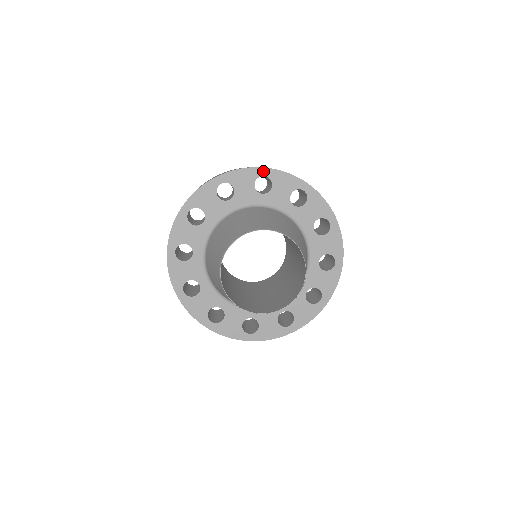
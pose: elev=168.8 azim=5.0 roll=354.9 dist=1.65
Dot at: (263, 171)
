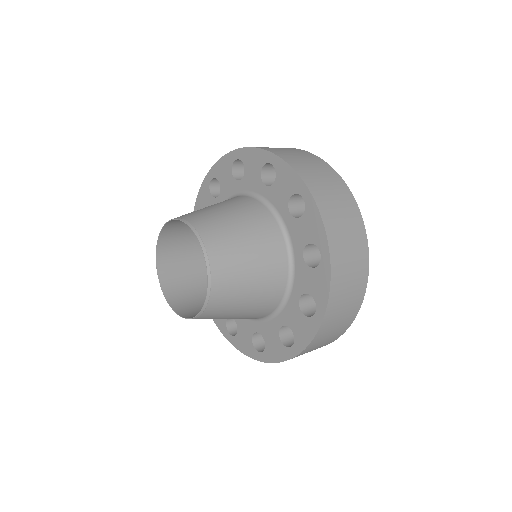
Dot at: (306, 193)
